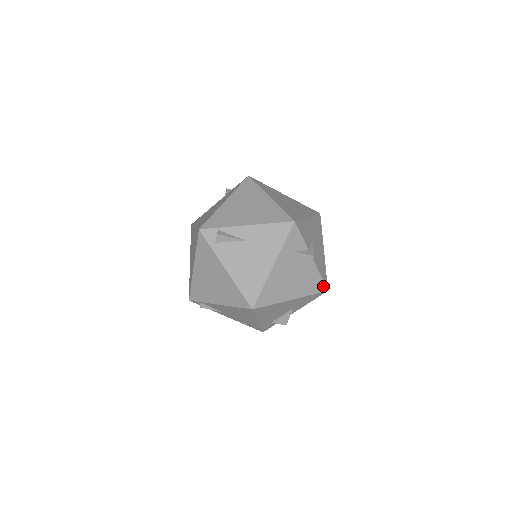
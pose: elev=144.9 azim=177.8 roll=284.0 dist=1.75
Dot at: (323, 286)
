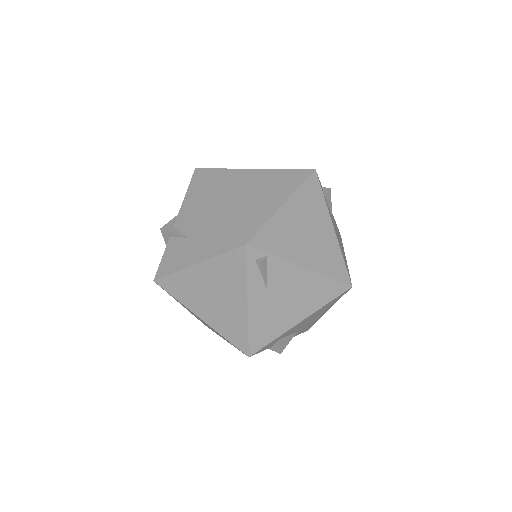
Dot at: occluded
